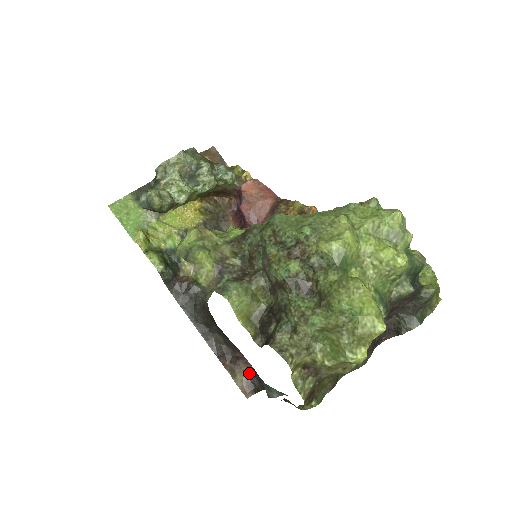
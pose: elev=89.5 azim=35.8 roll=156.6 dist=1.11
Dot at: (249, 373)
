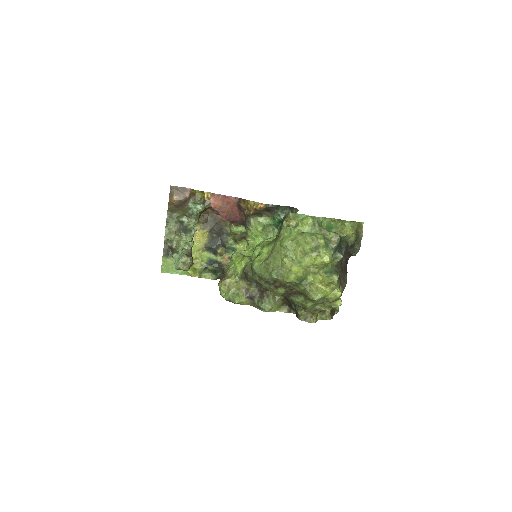
Dot at: occluded
